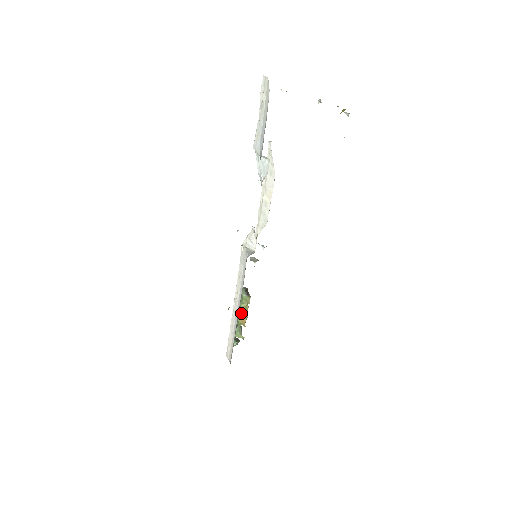
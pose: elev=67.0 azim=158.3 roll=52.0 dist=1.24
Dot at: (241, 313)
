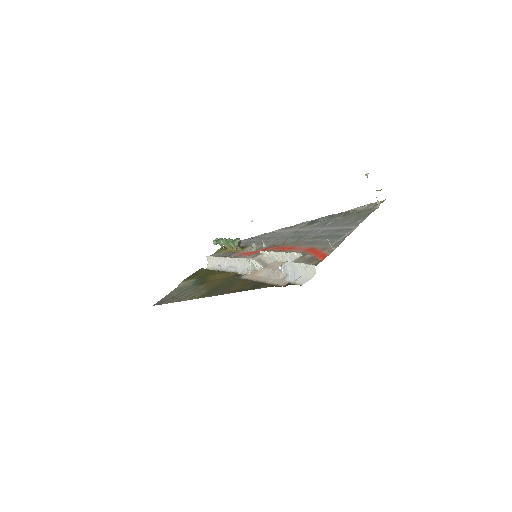
Dot at: (229, 246)
